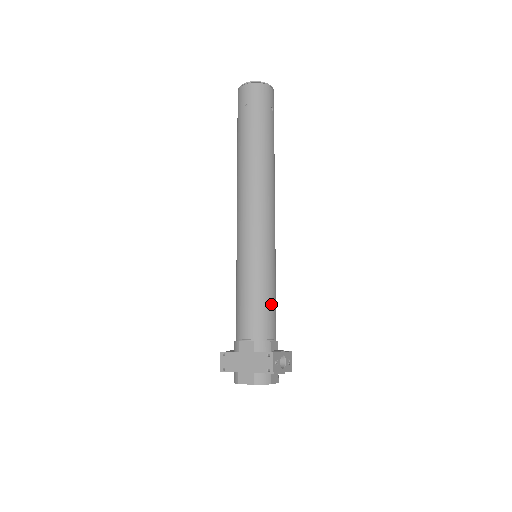
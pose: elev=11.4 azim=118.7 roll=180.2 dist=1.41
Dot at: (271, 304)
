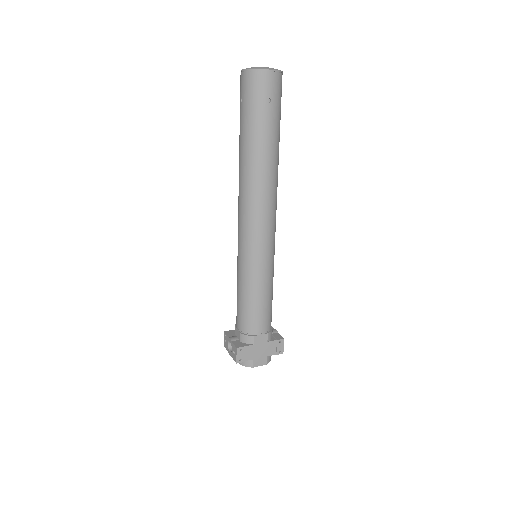
Dot at: (272, 298)
